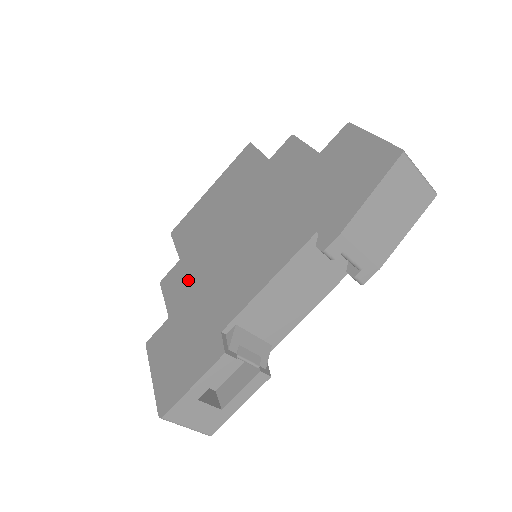
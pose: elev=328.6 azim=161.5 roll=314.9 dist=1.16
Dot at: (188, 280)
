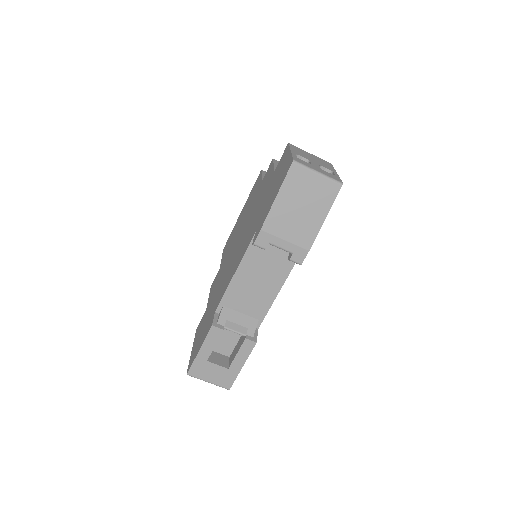
Dot at: (217, 281)
